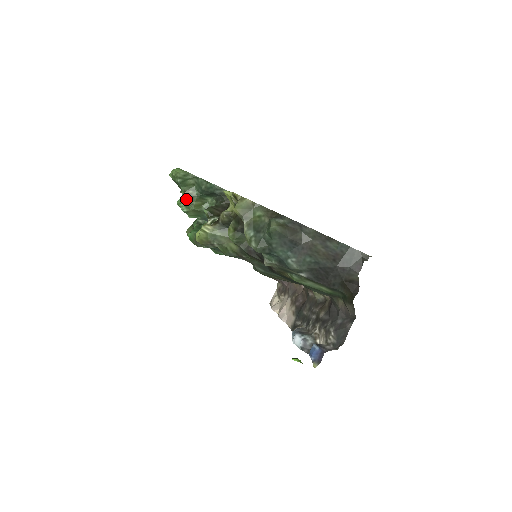
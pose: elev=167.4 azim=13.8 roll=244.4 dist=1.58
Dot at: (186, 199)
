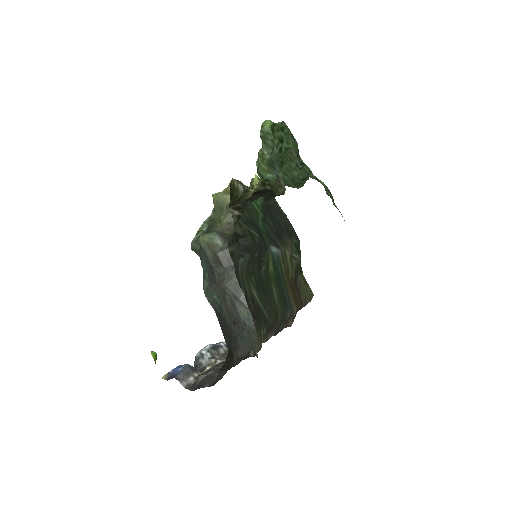
Dot at: (259, 155)
